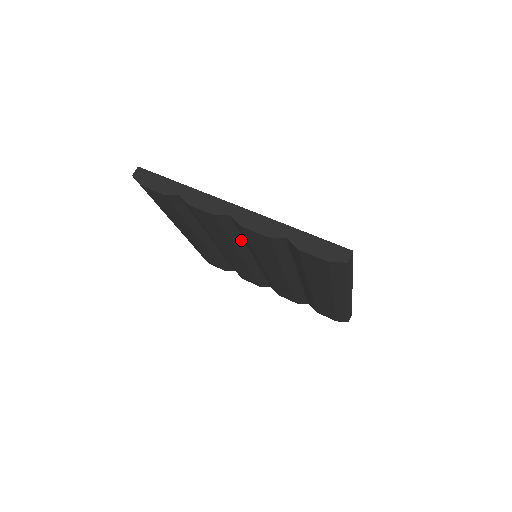
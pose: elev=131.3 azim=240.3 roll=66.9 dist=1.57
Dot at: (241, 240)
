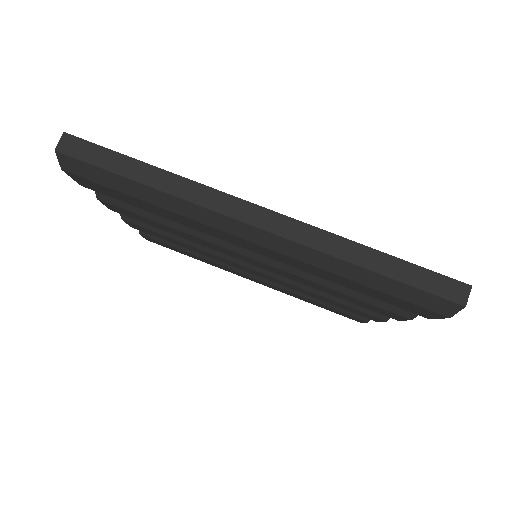
Dot at: occluded
